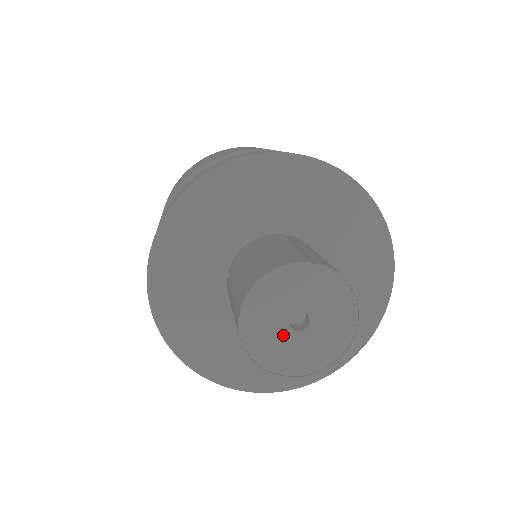
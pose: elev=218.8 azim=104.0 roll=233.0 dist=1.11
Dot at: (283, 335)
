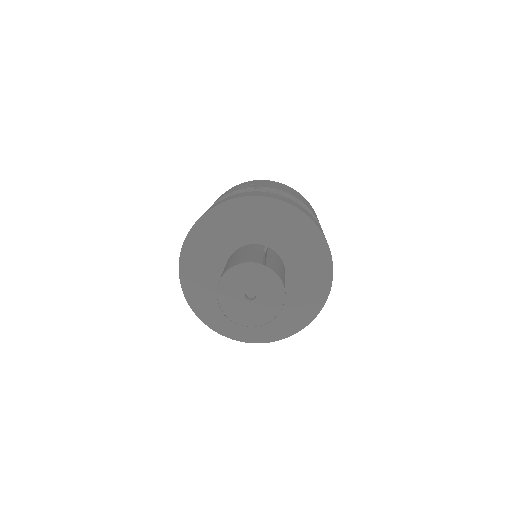
Dot at: (240, 300)
